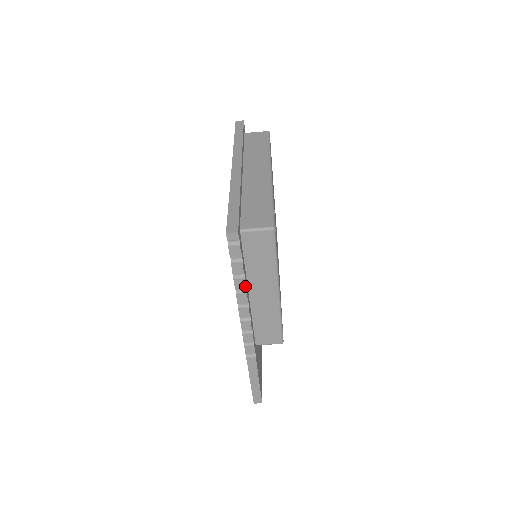
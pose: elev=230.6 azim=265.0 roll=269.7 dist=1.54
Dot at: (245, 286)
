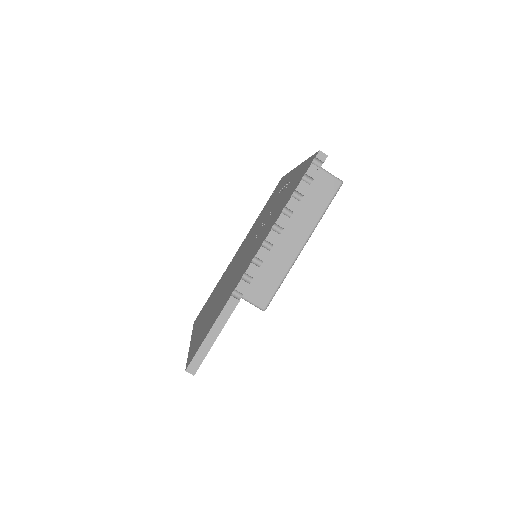
Dot at: occluded
